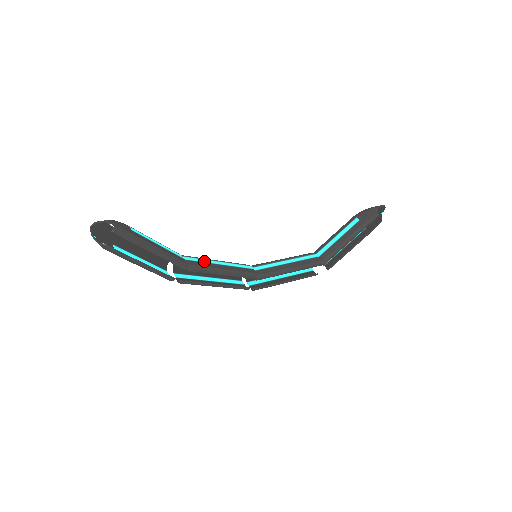
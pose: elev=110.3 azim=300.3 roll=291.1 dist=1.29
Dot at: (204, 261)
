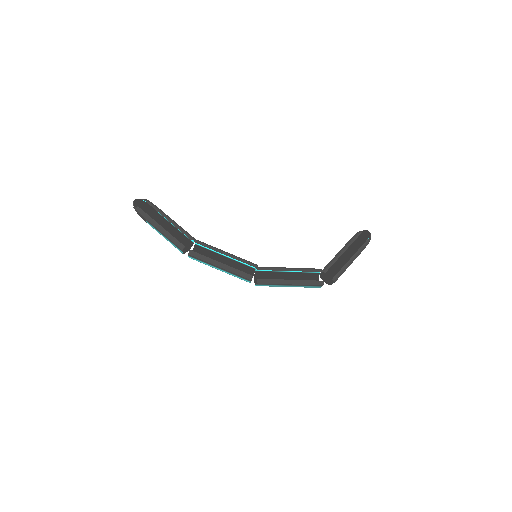
Dot at: (211, 249)
